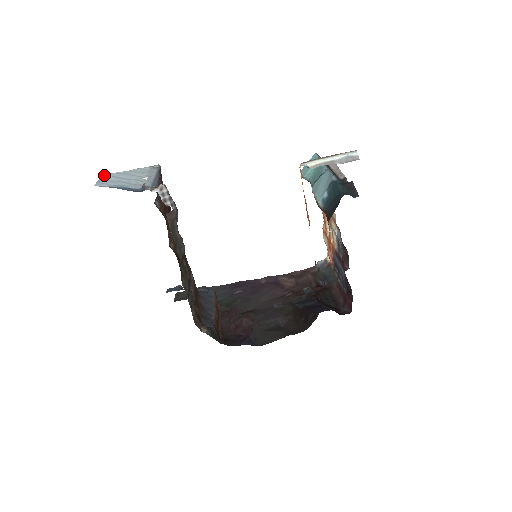
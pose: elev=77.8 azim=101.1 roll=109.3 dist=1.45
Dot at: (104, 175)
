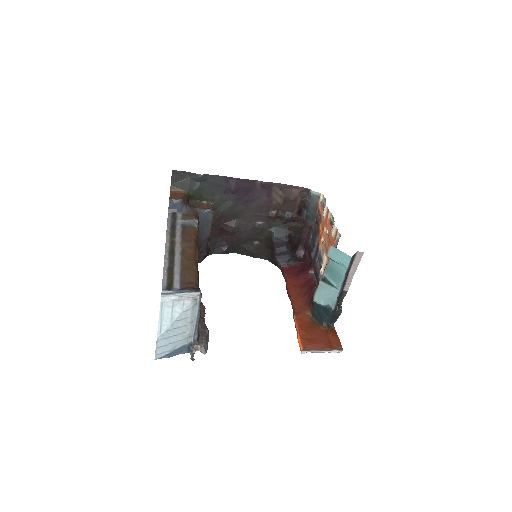
Dot at: (157, 341)
